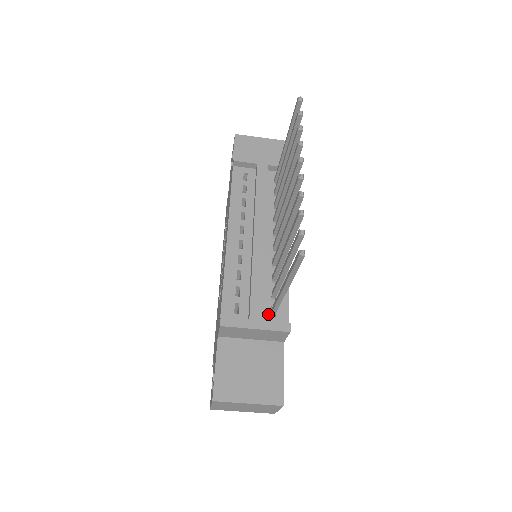
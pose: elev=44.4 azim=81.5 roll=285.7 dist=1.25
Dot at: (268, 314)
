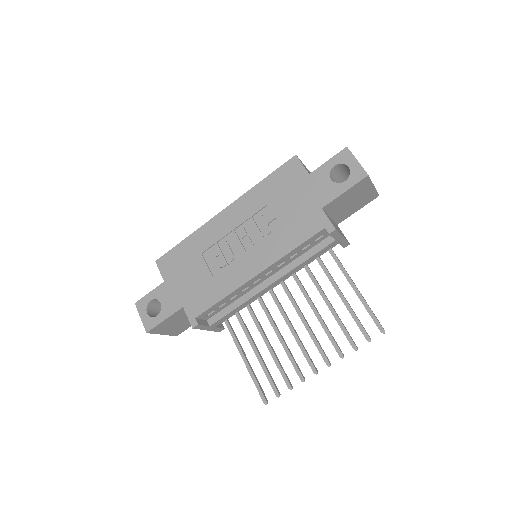
Dot at: occluded
